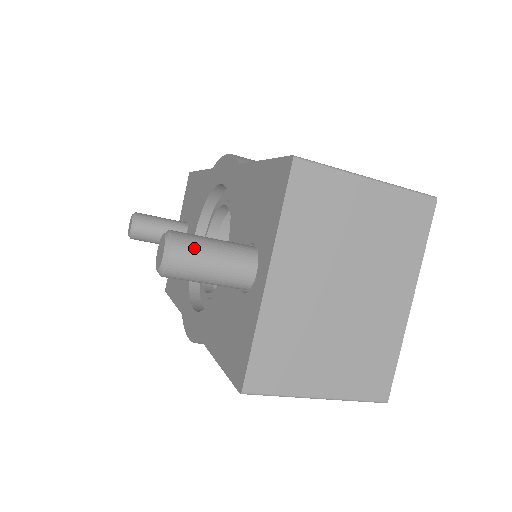
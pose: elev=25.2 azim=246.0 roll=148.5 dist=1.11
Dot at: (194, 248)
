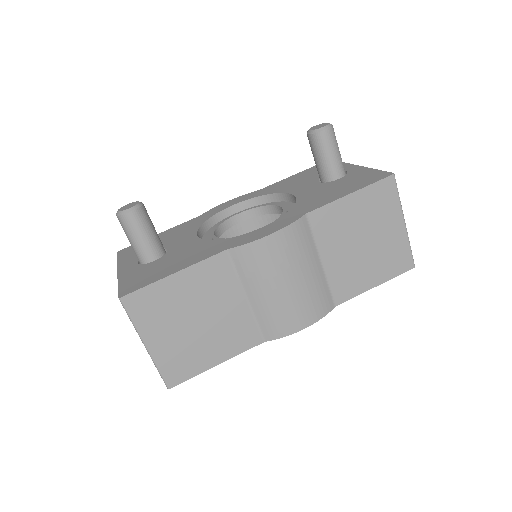
Dot at: occluded
